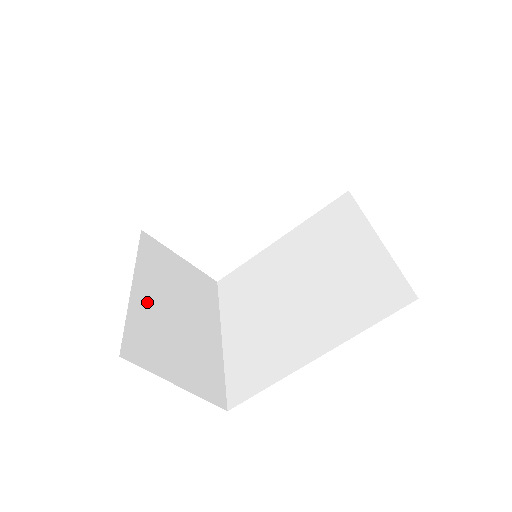
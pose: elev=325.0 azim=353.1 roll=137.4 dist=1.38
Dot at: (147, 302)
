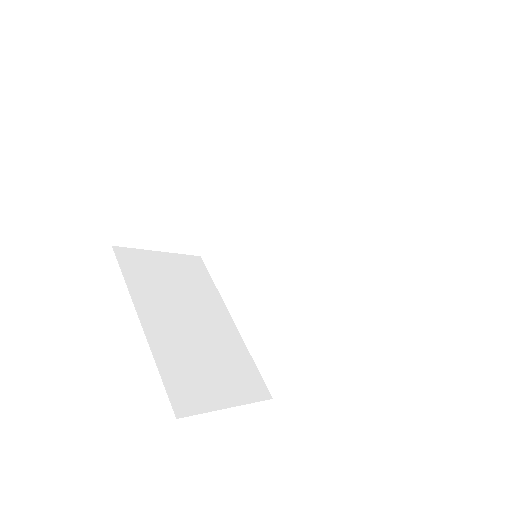
Dot at: (163, 336)
